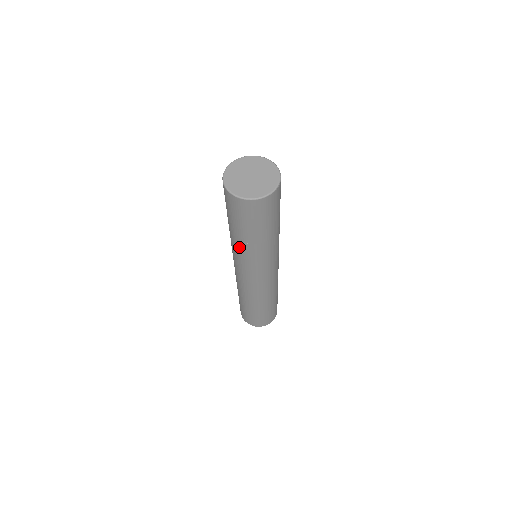
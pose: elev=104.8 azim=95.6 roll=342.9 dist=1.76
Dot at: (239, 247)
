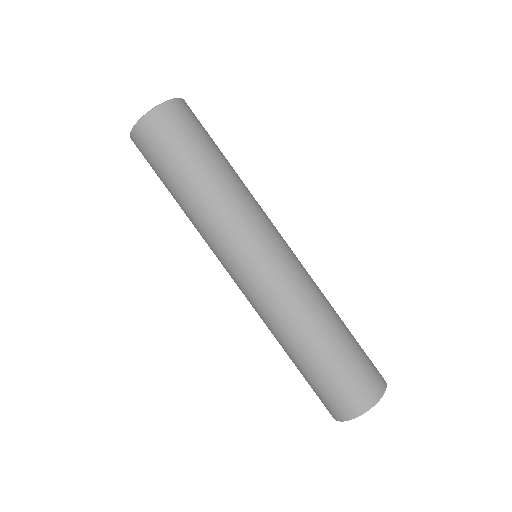
Dot at: (212, 205)
